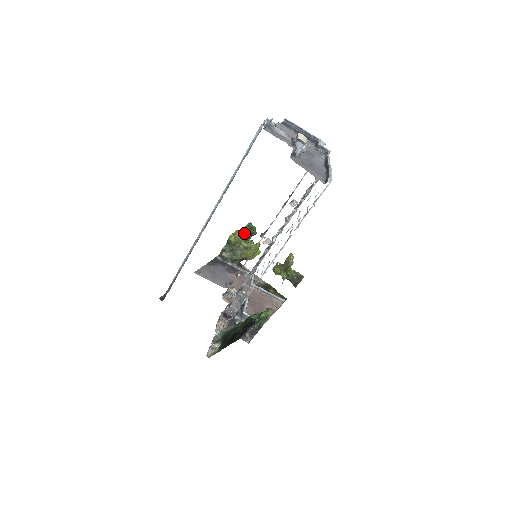
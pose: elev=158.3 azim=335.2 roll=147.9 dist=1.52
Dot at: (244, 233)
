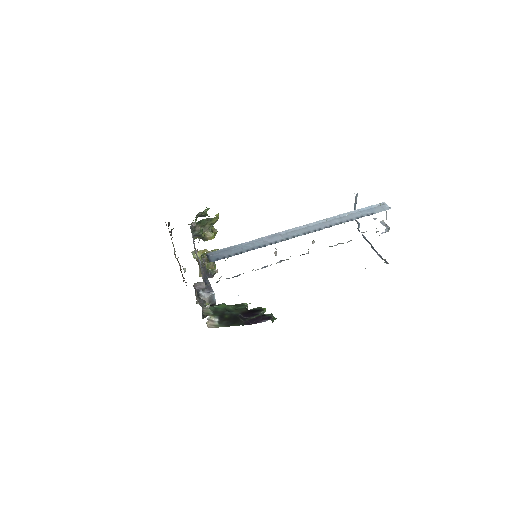
Dot at: (202, 212)
